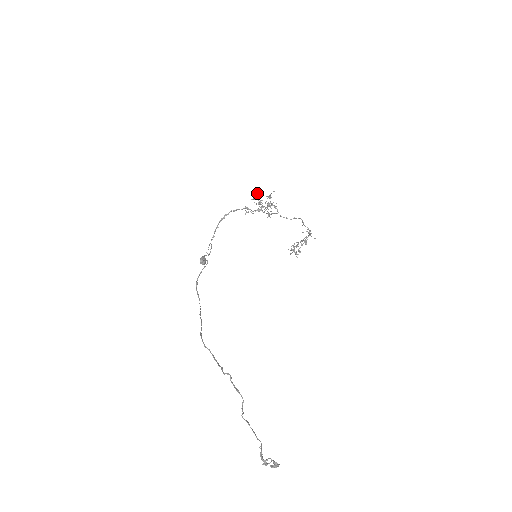
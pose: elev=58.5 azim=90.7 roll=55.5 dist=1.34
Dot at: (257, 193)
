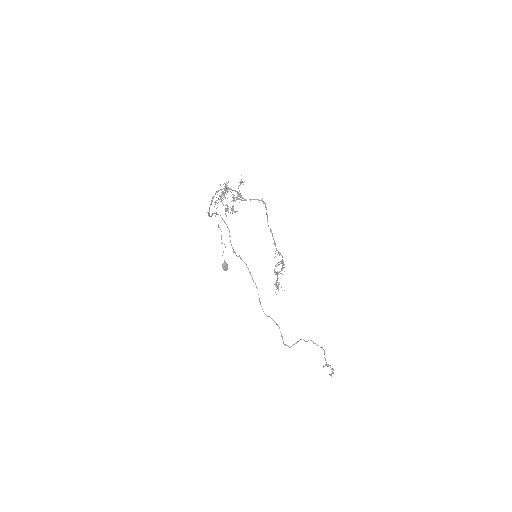
Dot at: occluded
